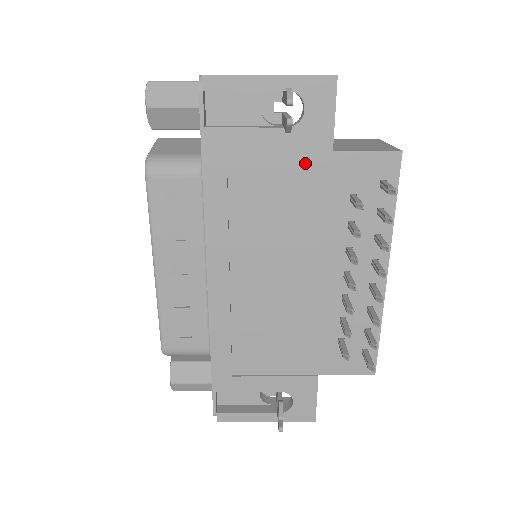
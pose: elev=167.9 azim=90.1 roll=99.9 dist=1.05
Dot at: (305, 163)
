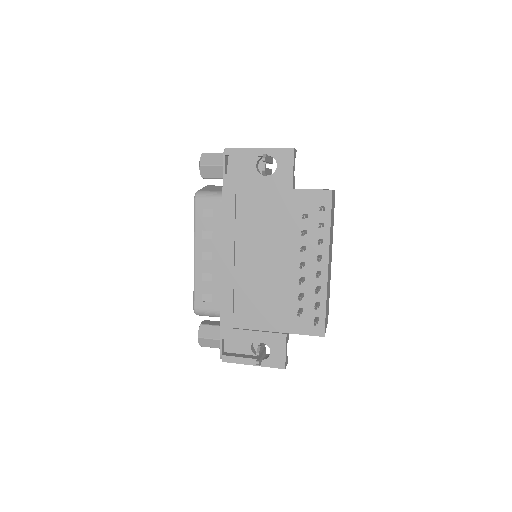
Dot at: (278, 195)
